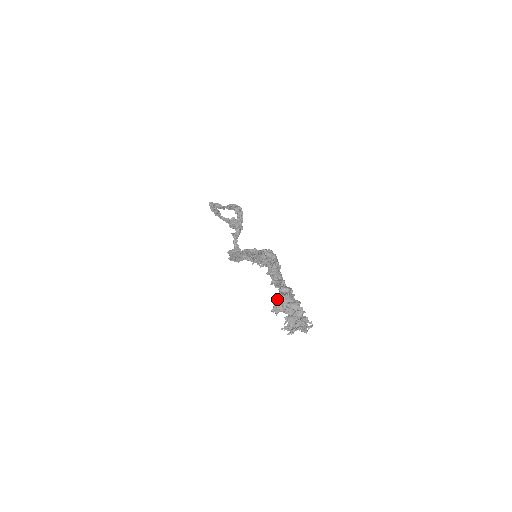
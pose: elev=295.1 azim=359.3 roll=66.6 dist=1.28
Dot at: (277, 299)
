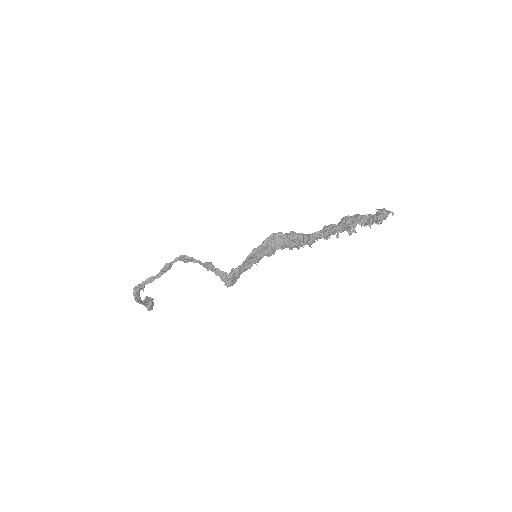
Dot at: (338, 231)
